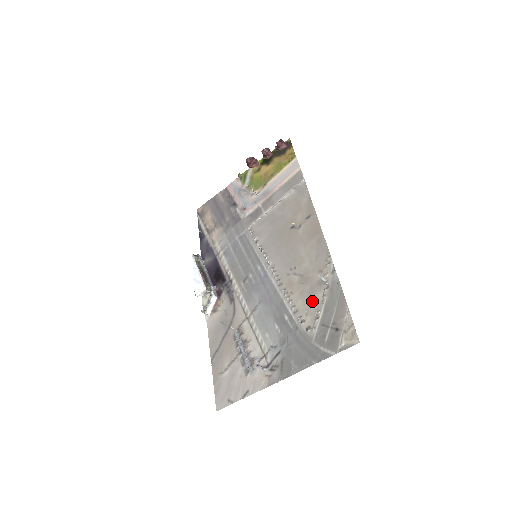
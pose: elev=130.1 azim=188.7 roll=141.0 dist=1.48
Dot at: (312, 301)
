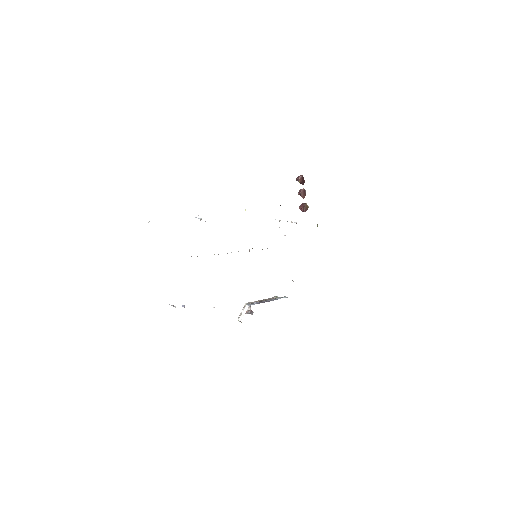
Dot at: occluded
